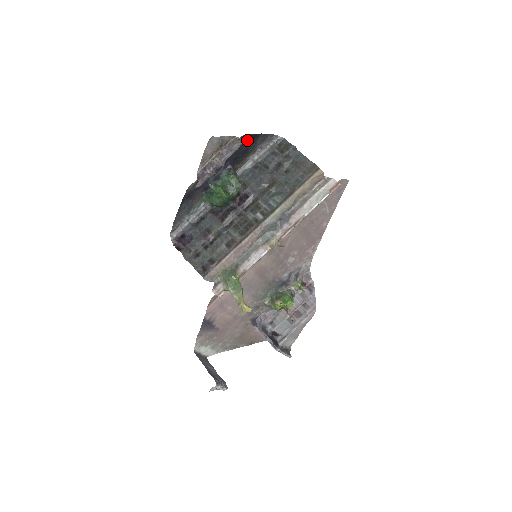
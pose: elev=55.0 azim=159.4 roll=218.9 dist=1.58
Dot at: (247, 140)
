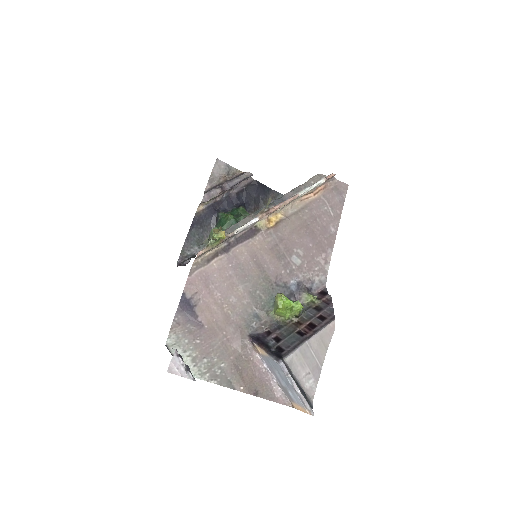
Dot at: (257, 187)
